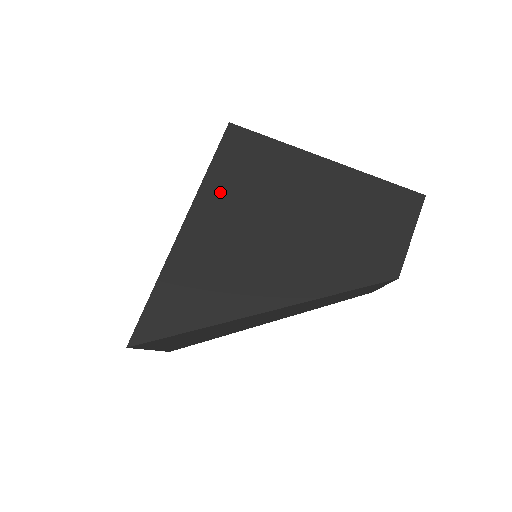
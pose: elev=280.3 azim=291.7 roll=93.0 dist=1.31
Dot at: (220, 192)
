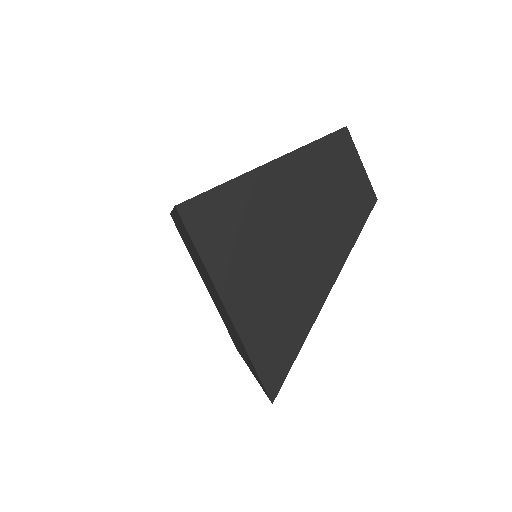
Dot at: (223, 260)
